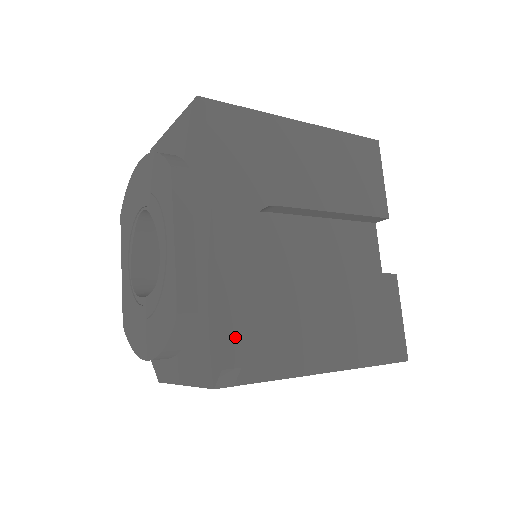
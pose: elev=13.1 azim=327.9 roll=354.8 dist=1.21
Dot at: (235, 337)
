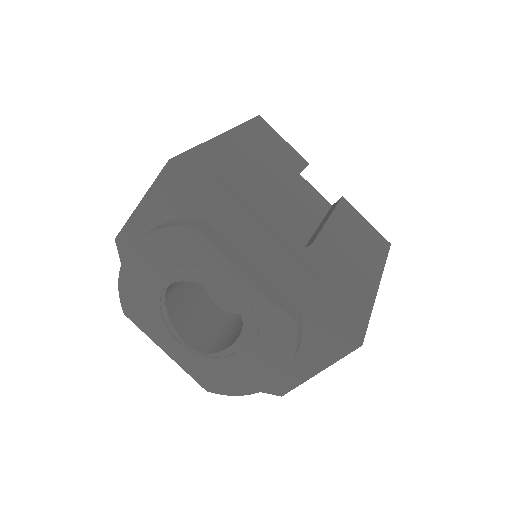
Dot at: (347, 302)
